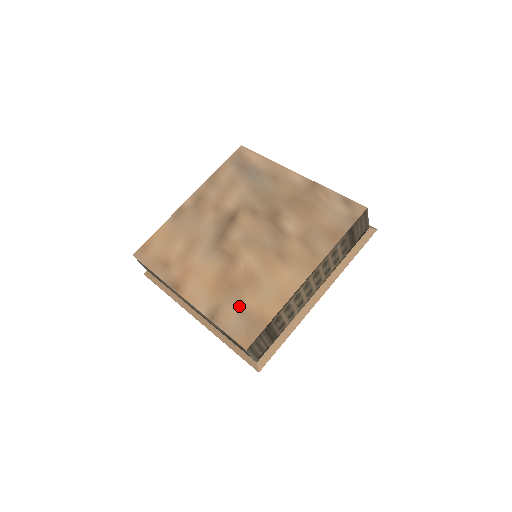
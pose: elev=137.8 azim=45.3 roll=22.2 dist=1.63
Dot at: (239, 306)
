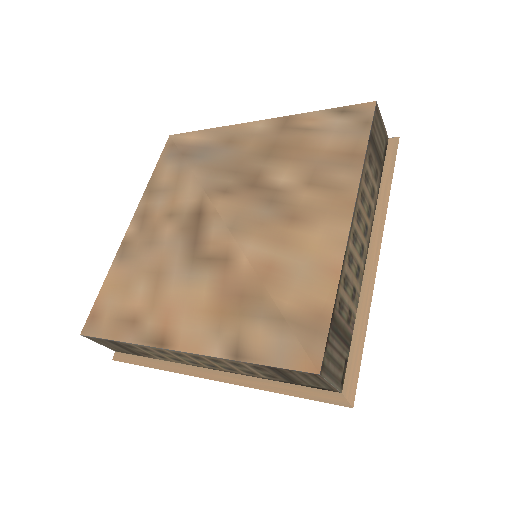
Dot at: (270, 316)
